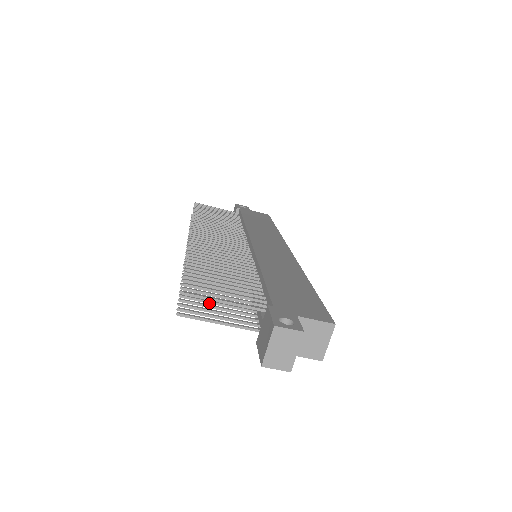
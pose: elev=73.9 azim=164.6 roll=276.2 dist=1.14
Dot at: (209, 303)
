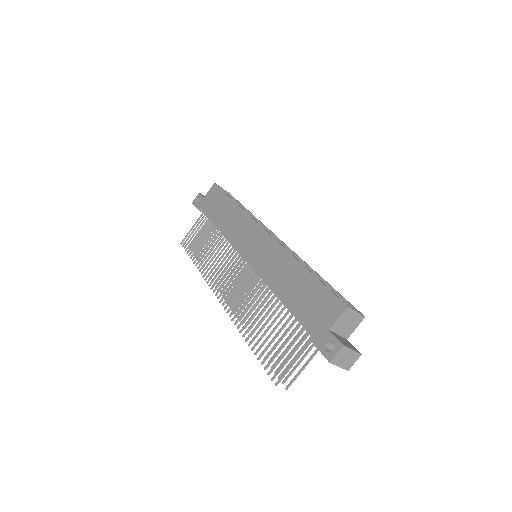
Dot at: occluded
